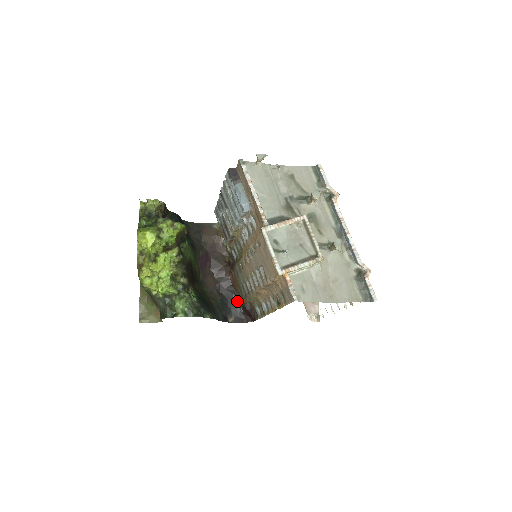
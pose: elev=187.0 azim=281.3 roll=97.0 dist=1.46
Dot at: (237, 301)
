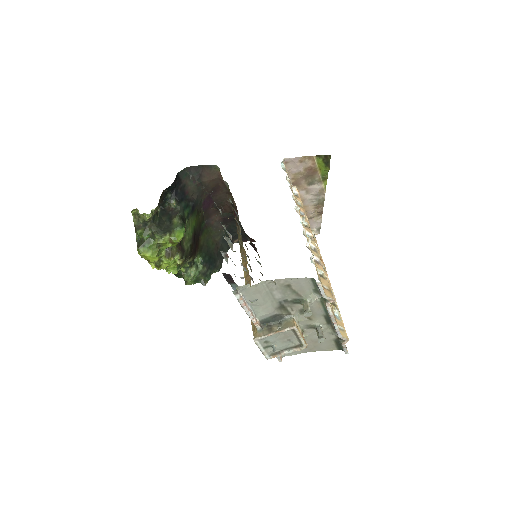
Dot at: (241, 229)
